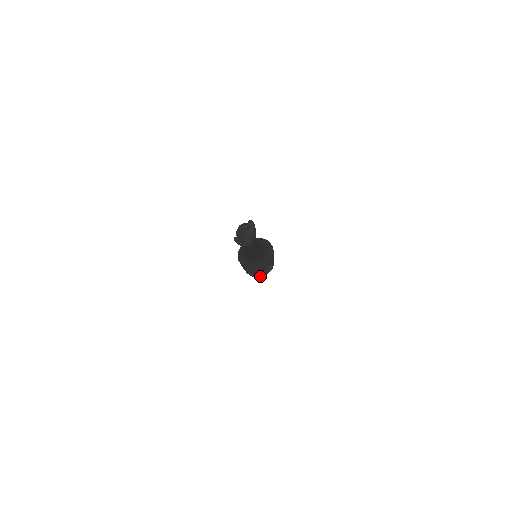
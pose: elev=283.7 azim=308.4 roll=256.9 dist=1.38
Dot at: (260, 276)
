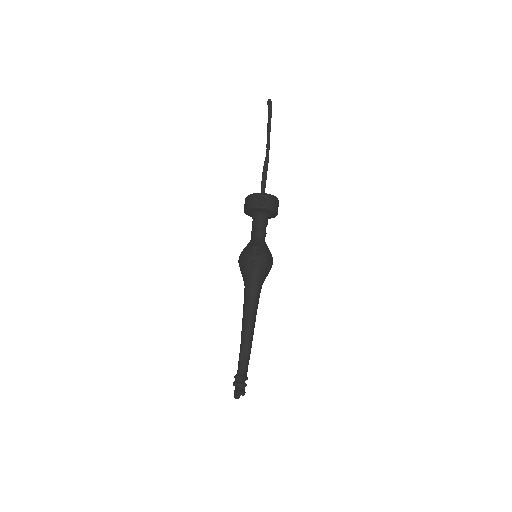
Dot at: occluded
